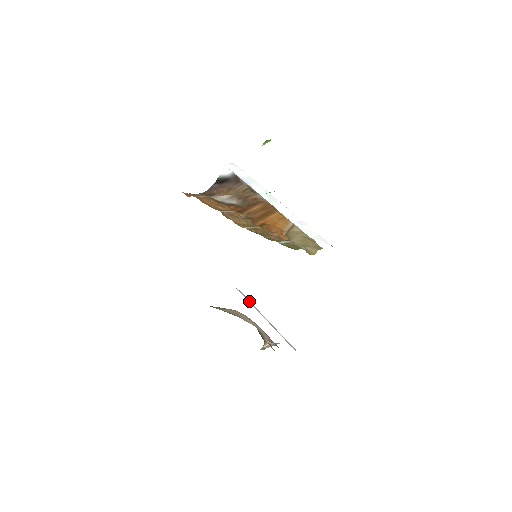
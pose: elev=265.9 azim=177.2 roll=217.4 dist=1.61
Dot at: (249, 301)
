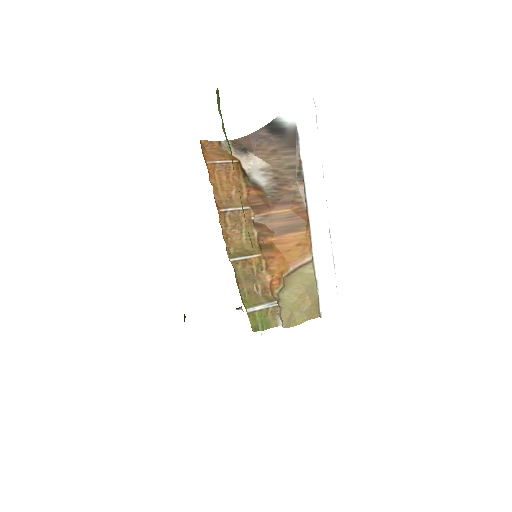
Dot at: occluded
